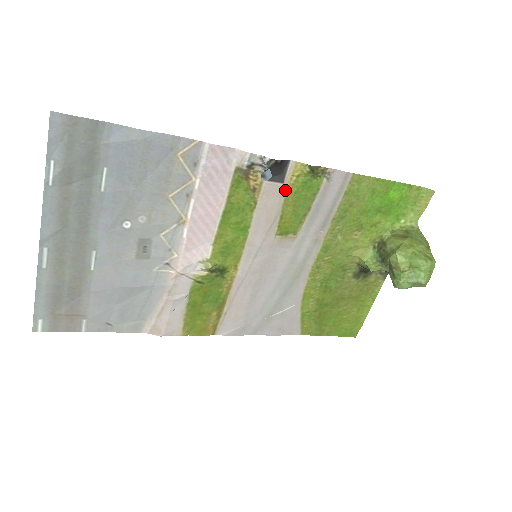
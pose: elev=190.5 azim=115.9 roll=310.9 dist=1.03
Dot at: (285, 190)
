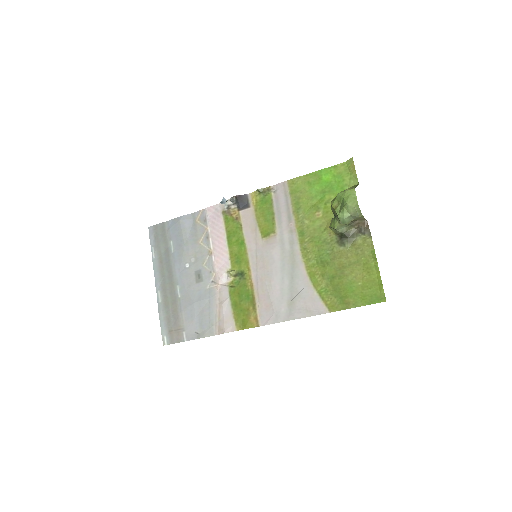
Dot at: (253, 210)
